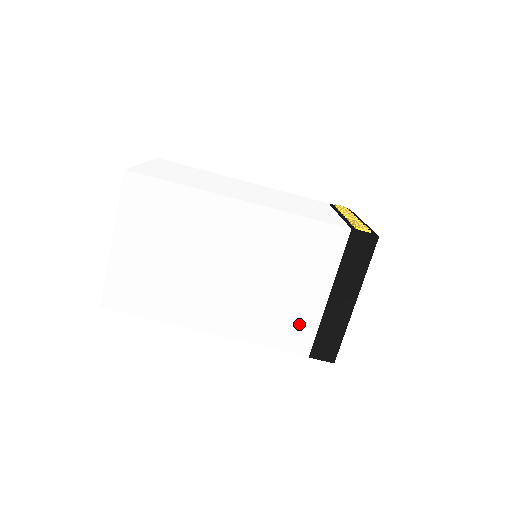
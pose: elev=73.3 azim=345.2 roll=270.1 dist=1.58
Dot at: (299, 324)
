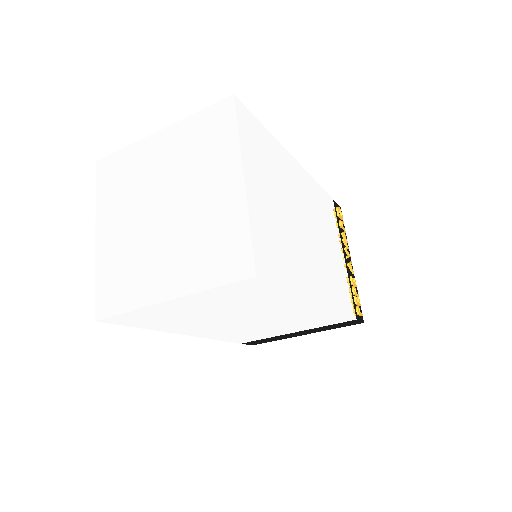
Dot at: (258, 337)
